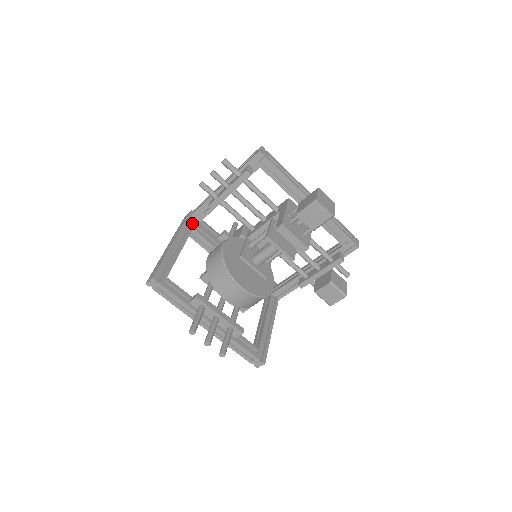
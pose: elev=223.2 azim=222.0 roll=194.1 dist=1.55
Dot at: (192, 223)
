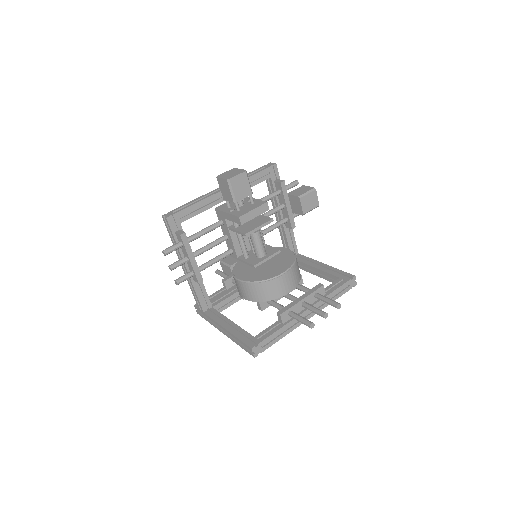
Dot at: (207, 306)
